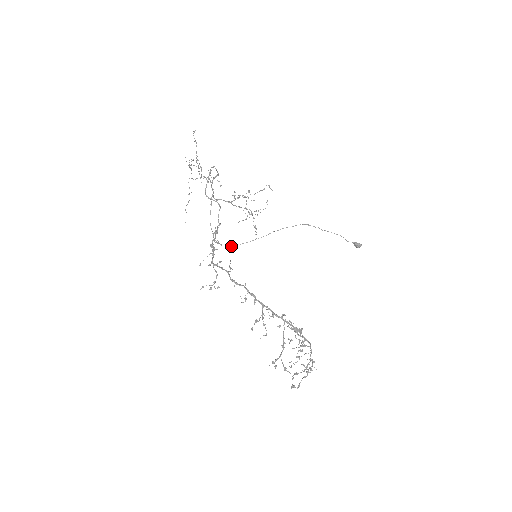
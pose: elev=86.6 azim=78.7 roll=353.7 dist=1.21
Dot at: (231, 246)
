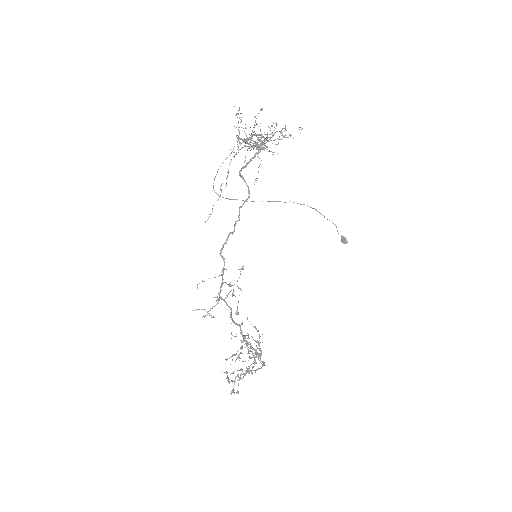
Dot at: (227, 198)
